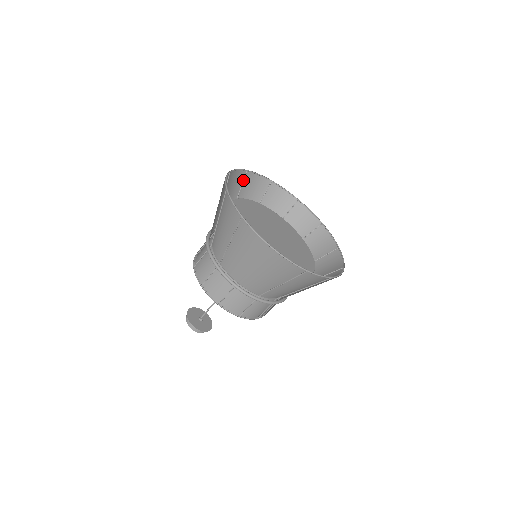
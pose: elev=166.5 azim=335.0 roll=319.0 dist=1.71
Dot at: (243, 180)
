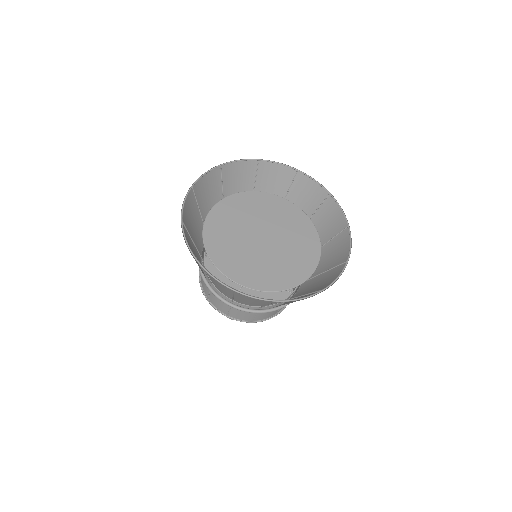
Dot at: (256, 170)
